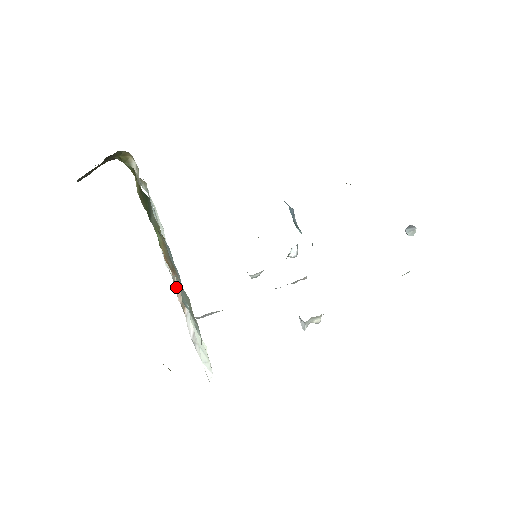
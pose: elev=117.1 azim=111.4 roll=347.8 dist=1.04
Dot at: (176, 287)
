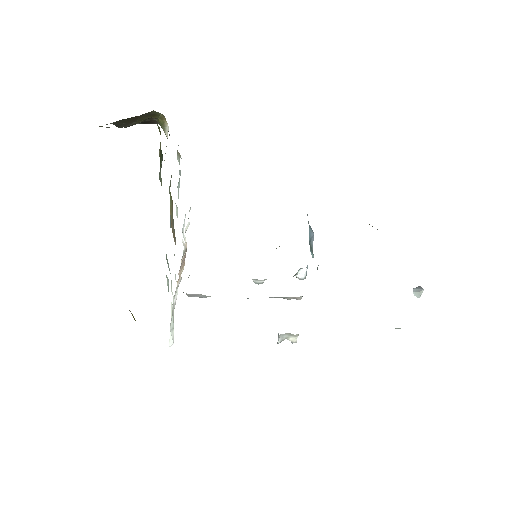
Dot at: (182, 262)
